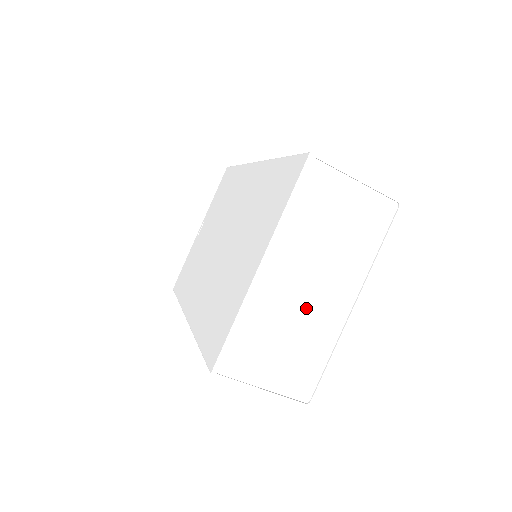
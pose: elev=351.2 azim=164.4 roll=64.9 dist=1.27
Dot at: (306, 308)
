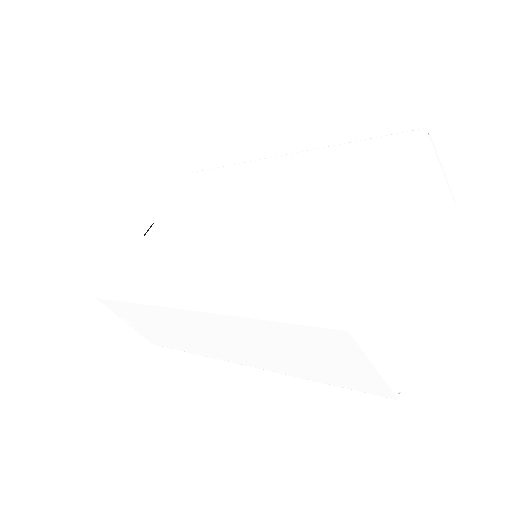
Dot at: (409, 279)
